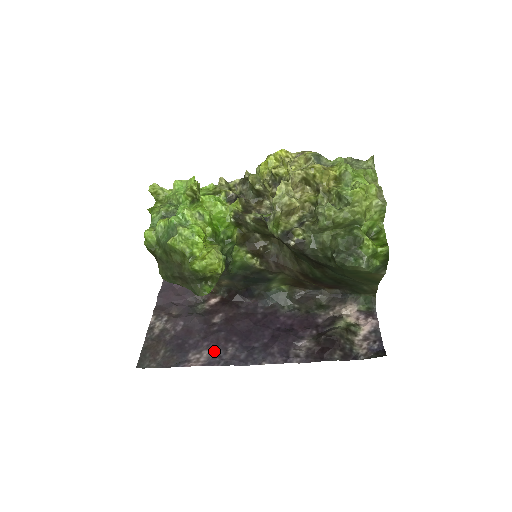
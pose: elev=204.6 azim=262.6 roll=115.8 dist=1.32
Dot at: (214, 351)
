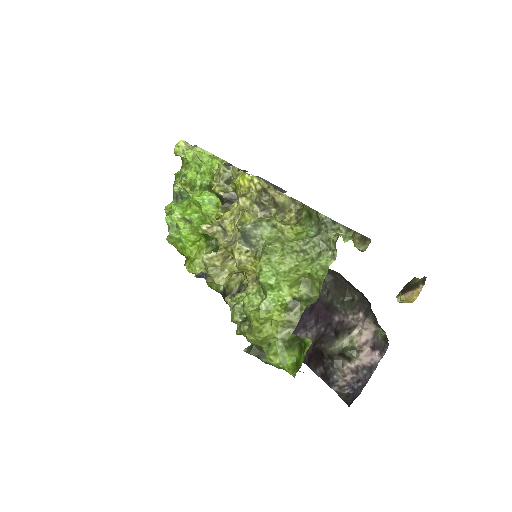
Dot at: occluded
